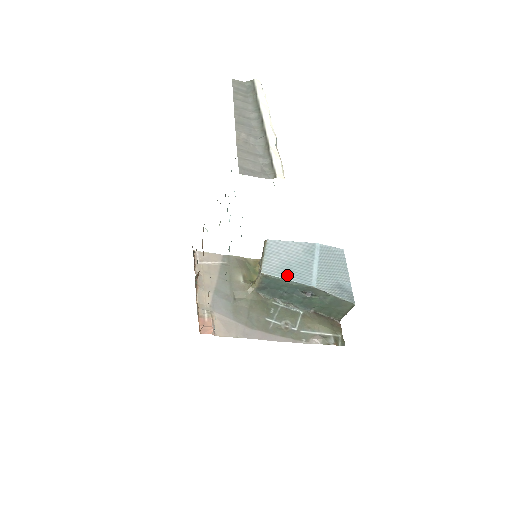
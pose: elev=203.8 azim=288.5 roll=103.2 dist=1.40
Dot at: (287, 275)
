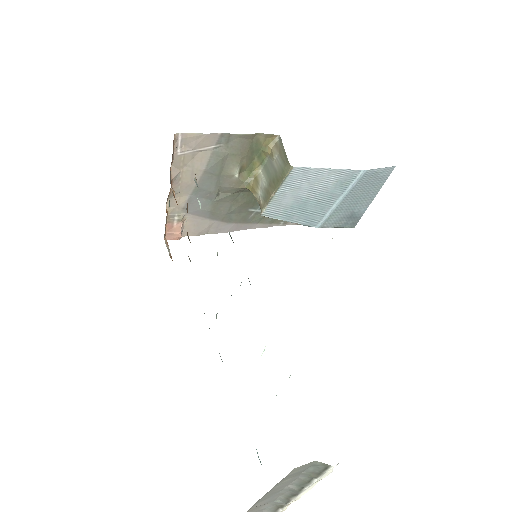
Dot at: (293, 217)
